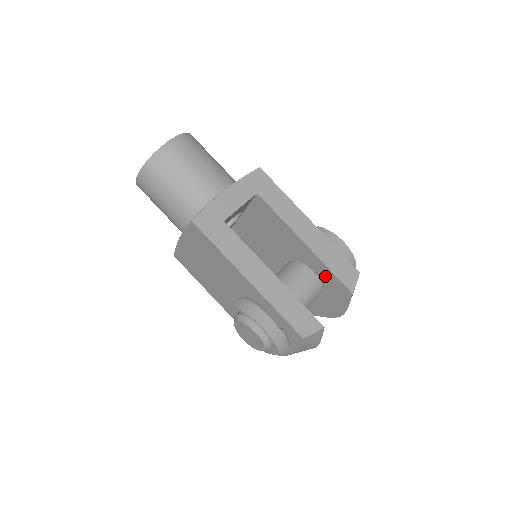
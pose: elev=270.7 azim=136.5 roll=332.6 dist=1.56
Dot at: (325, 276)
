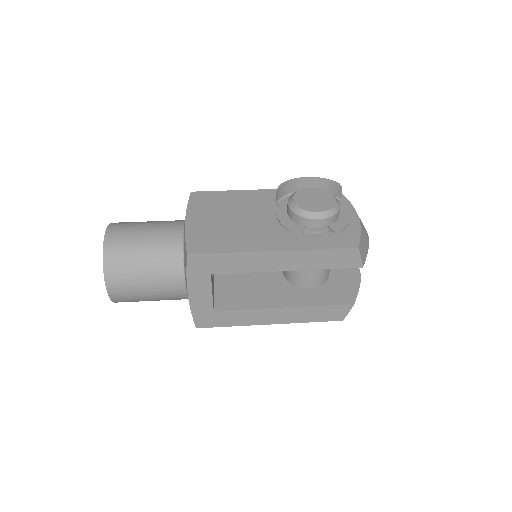
Dot at: occluded
